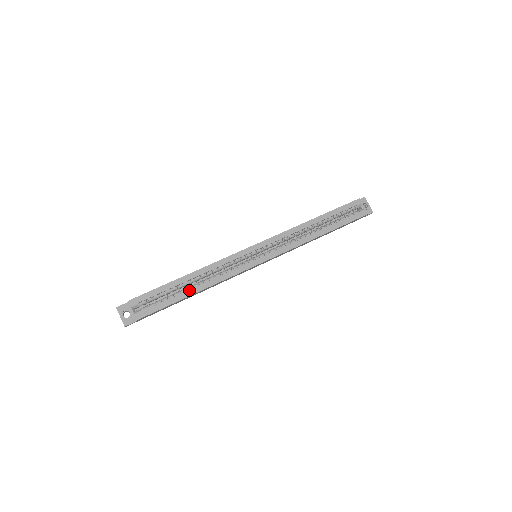
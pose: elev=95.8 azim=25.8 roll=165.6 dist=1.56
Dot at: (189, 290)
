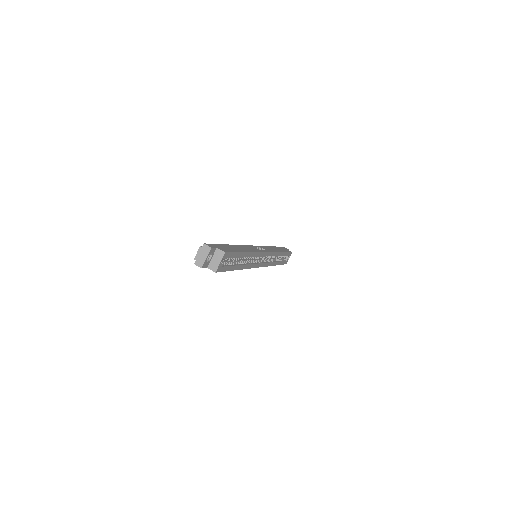
Dot at: (239, 265)
